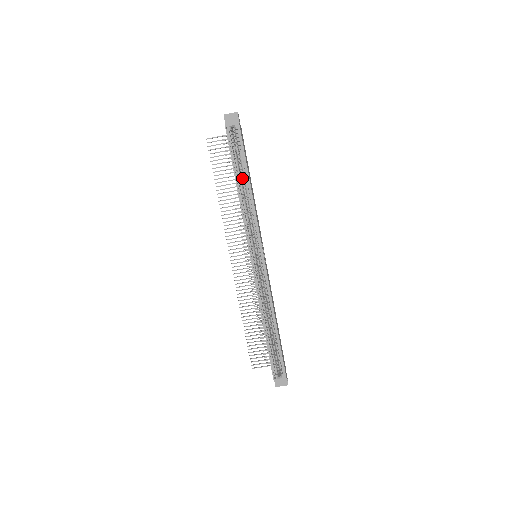
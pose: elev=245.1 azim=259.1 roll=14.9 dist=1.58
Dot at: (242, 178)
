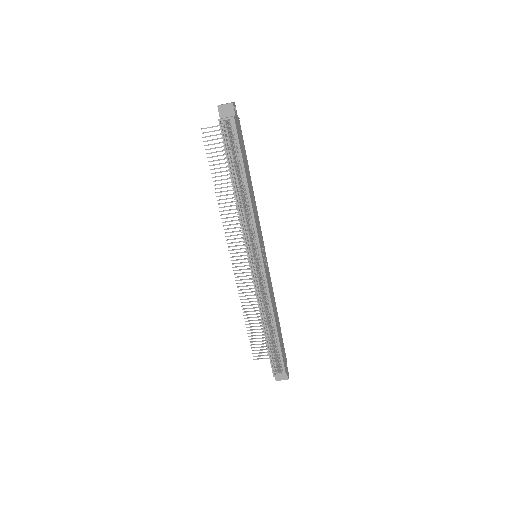
Dot at: (239, 177)
